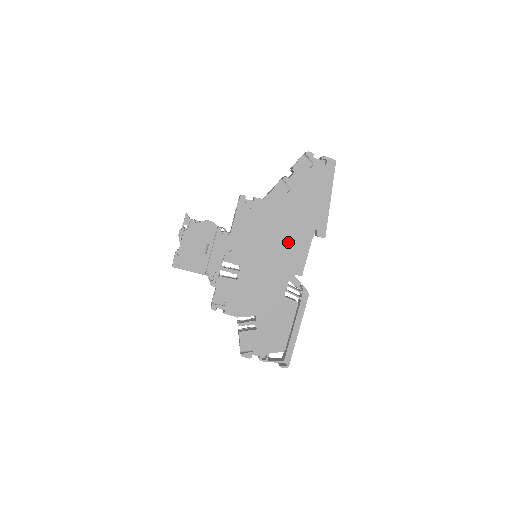
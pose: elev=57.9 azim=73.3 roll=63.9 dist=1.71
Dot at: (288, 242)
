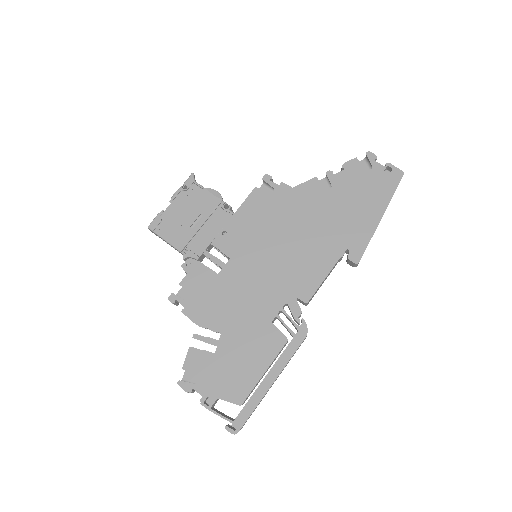
Dot at: (304, 251)
